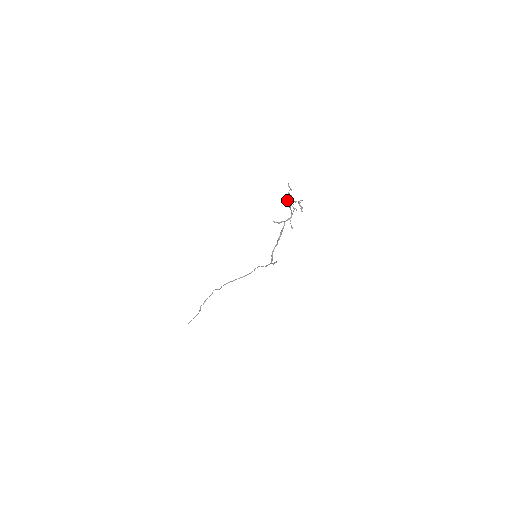
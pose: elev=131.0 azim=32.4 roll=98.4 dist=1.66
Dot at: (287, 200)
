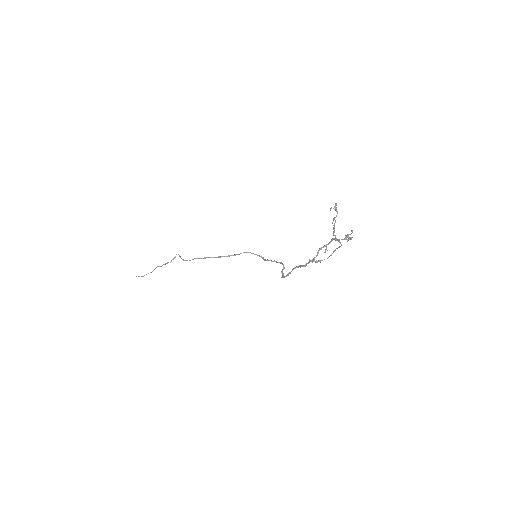
Dot at: occluded
